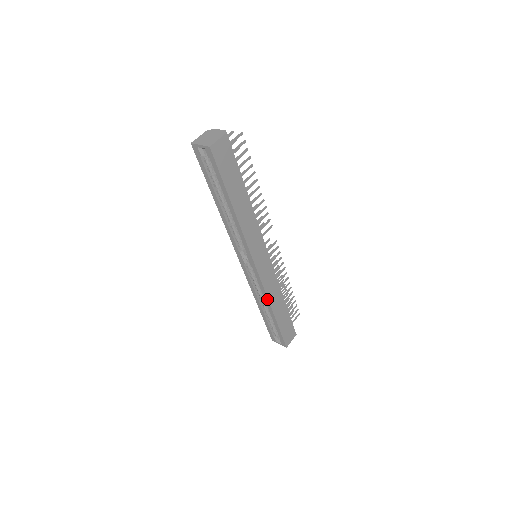
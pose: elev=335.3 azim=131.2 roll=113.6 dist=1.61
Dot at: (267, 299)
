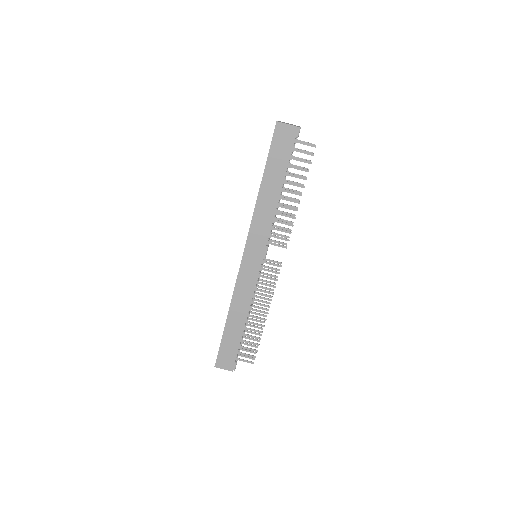
Dot at: (232, 297)
